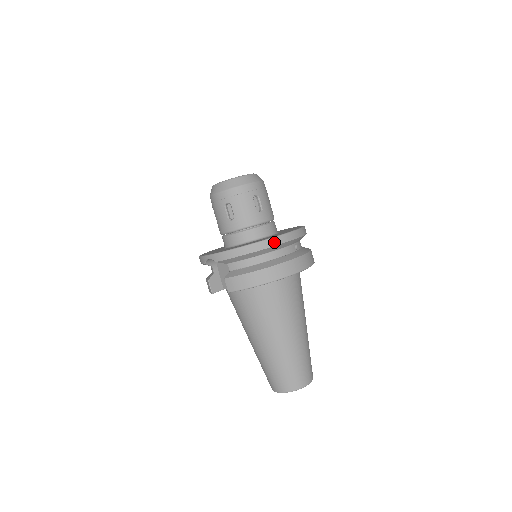
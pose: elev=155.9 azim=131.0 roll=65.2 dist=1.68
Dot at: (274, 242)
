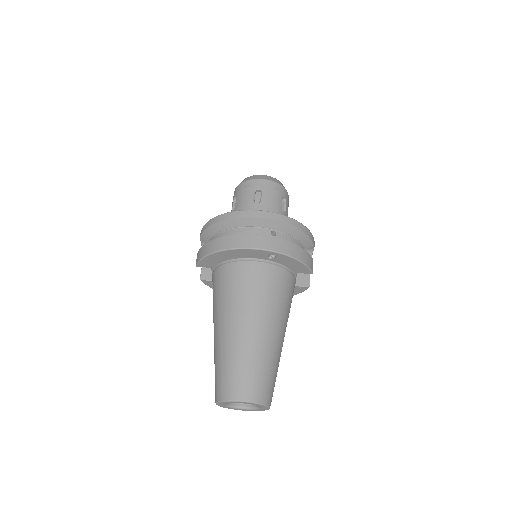
Dot at: (238, 214)
